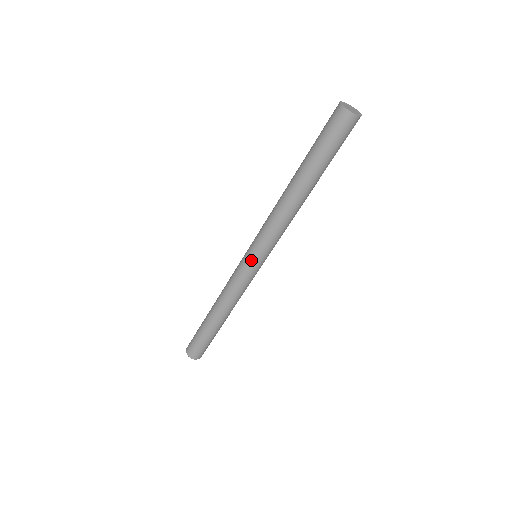
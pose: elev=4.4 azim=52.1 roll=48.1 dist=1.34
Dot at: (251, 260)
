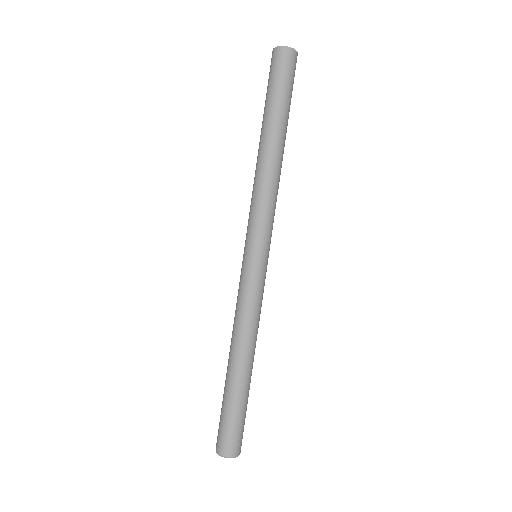
Dot at: (264, 258)
